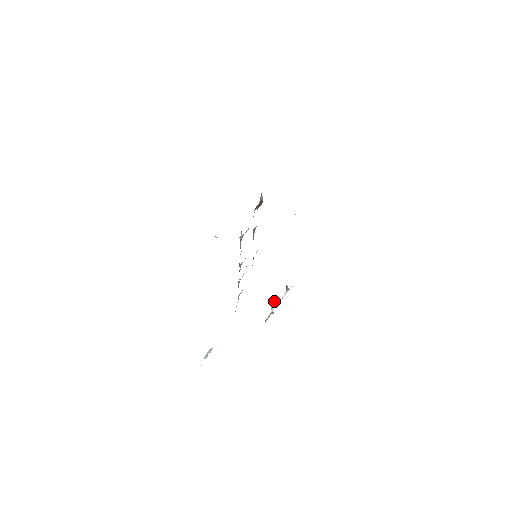
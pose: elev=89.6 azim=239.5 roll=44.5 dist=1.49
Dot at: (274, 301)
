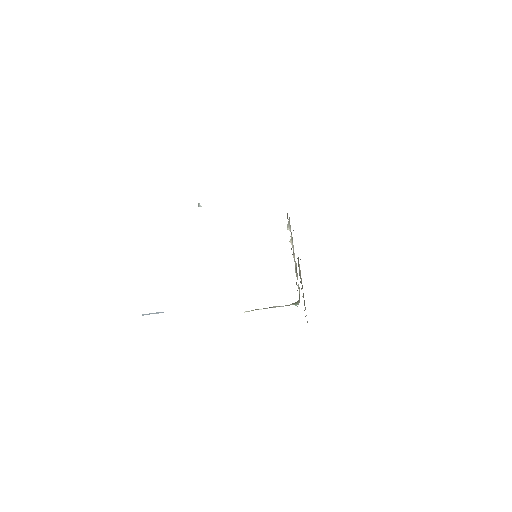
Dot at: (275, 307)
